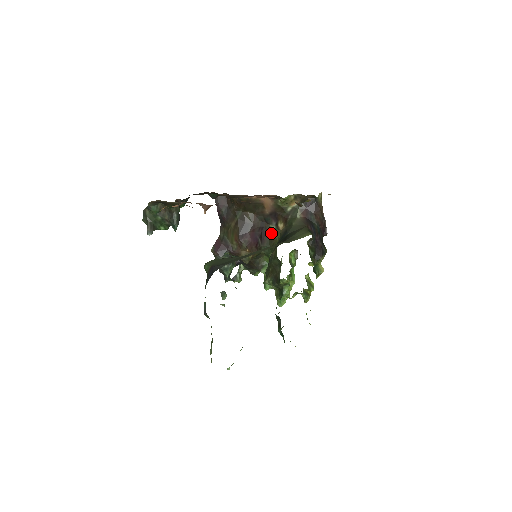
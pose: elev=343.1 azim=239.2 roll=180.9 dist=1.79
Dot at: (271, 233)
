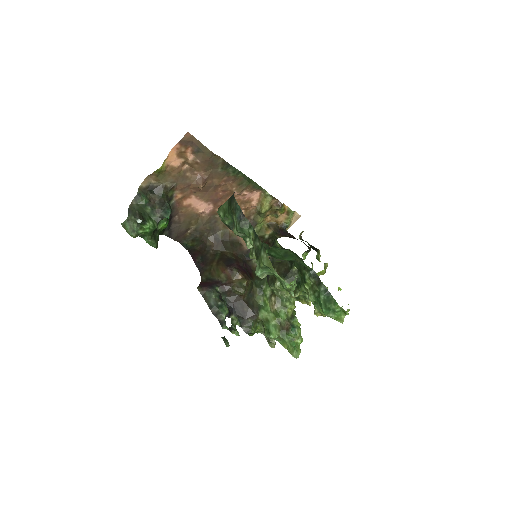
Dot at: occluded
